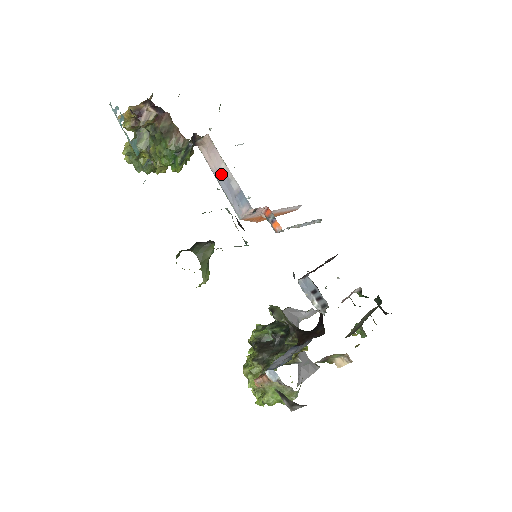
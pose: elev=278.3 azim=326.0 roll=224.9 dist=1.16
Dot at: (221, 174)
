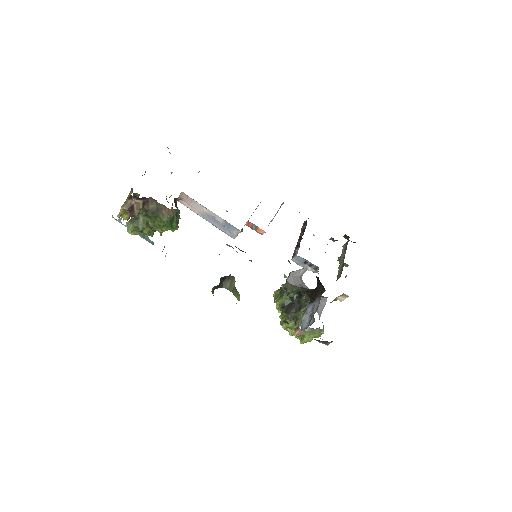
Dot at: (205, 215)
